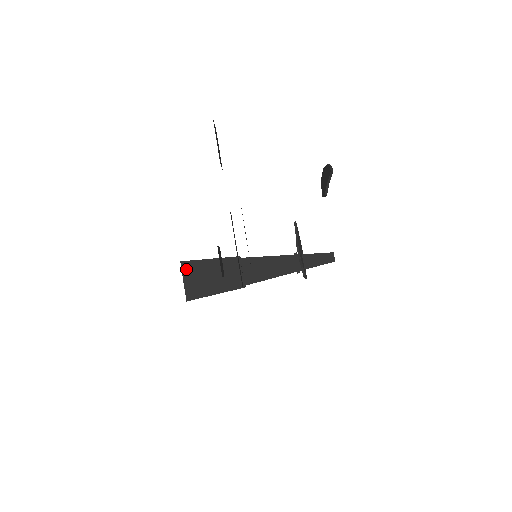
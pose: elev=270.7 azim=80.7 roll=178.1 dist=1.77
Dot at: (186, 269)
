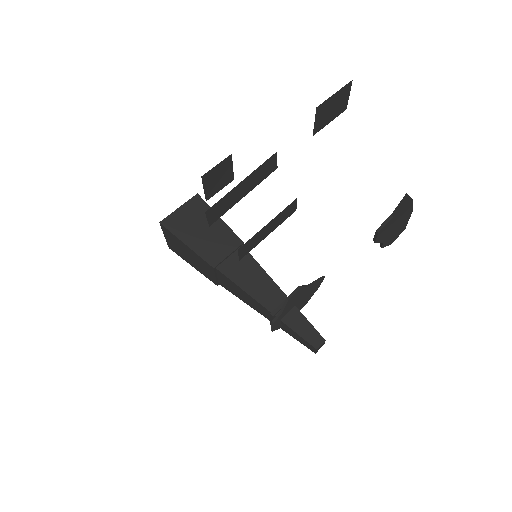
Dot at: (193, 203)
